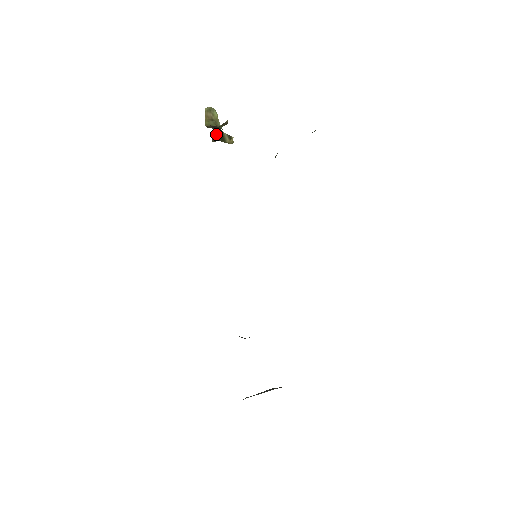
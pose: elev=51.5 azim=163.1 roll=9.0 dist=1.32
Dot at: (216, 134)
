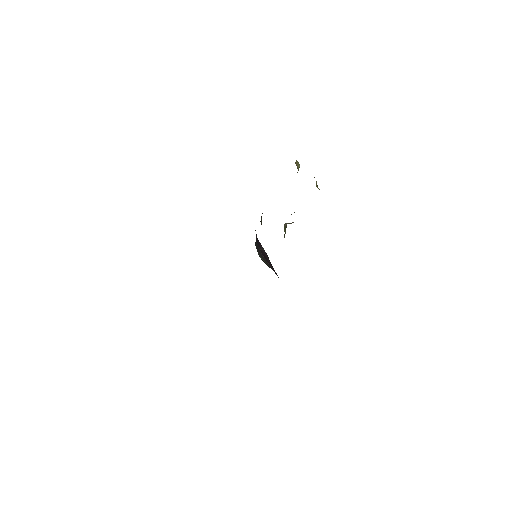
Dot at: occluded
